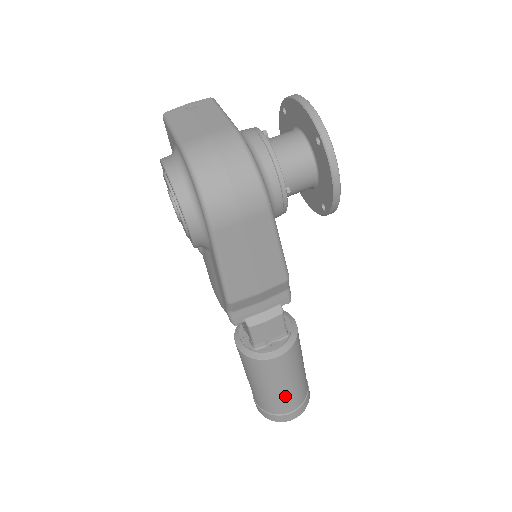
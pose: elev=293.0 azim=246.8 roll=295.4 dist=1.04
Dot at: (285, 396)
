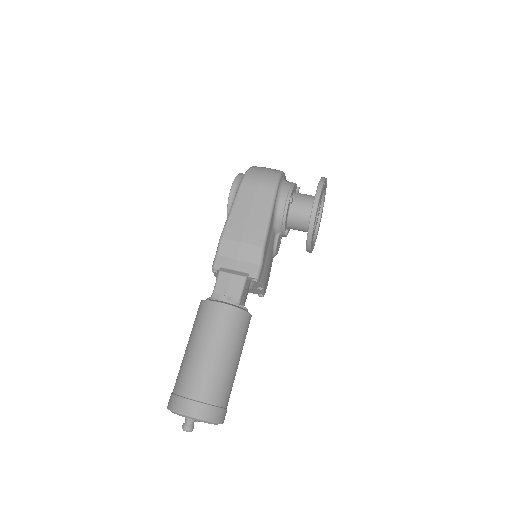
Dot at: (200, 366)
